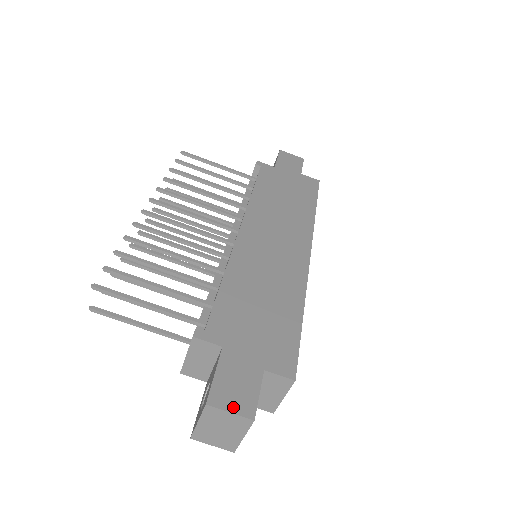
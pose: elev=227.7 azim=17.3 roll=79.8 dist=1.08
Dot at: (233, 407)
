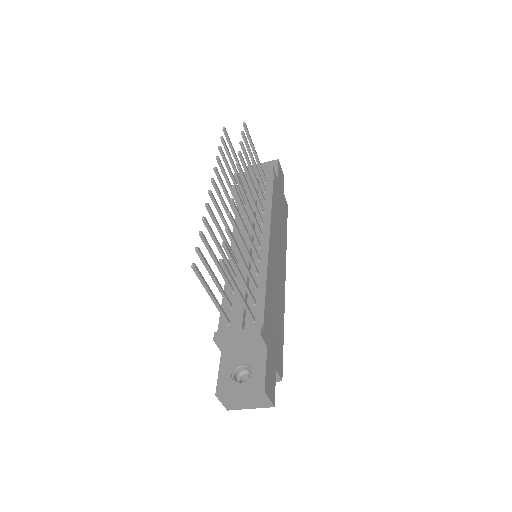
Dot at: (270, 396)
